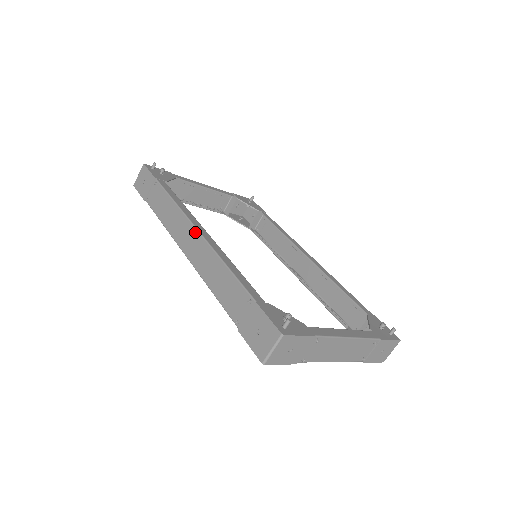
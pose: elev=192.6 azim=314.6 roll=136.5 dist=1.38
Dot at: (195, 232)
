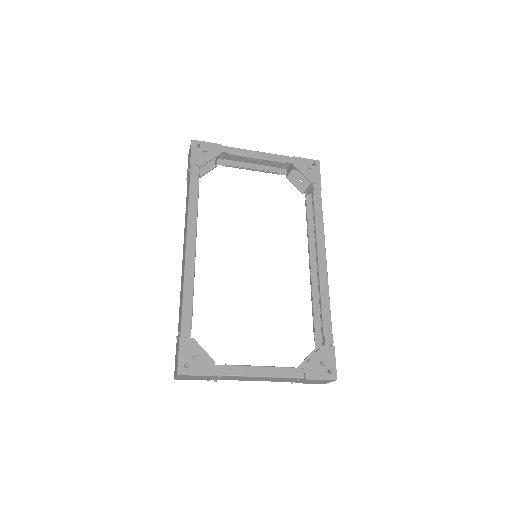
Dot at: (185, 244)
